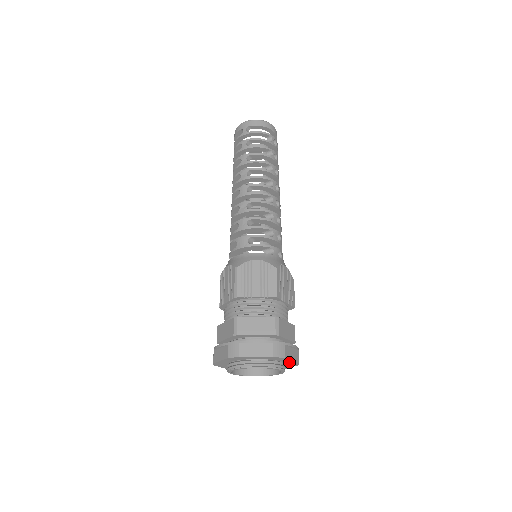
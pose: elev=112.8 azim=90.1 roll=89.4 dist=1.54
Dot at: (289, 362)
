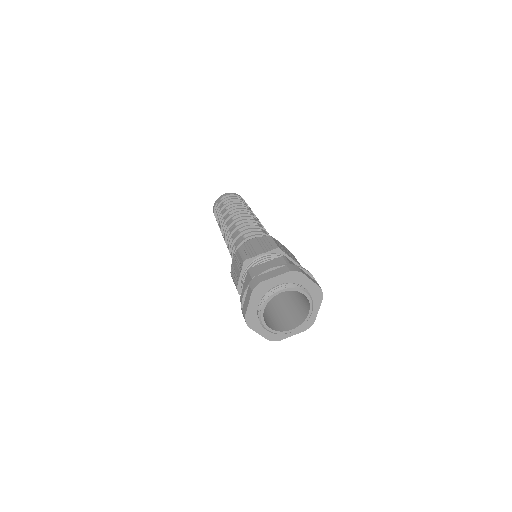
Dot at: (311, 288)
